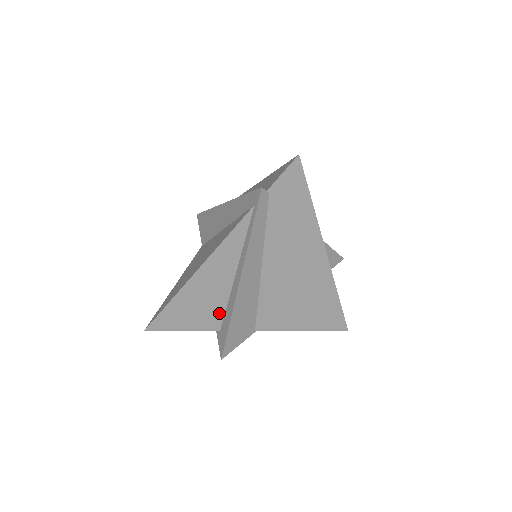
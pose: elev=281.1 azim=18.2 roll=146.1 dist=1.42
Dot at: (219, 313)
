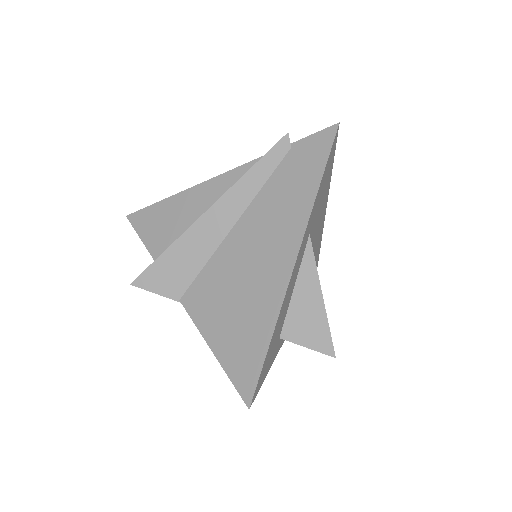
Dot at: occluded
